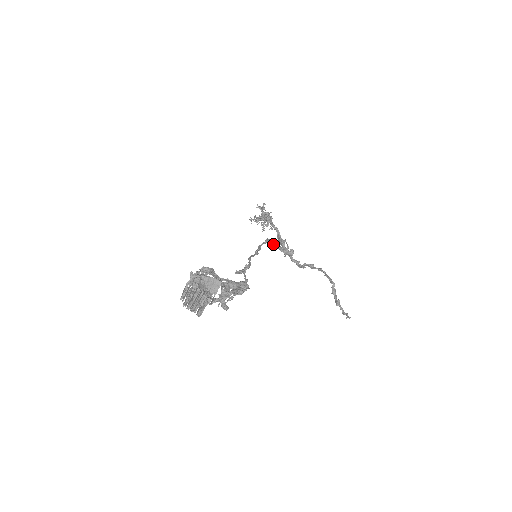
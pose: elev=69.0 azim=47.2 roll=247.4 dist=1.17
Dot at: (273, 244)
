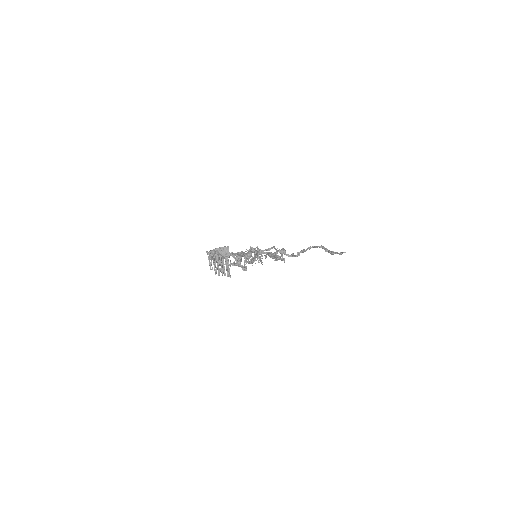
Dot at: (269, 256)
